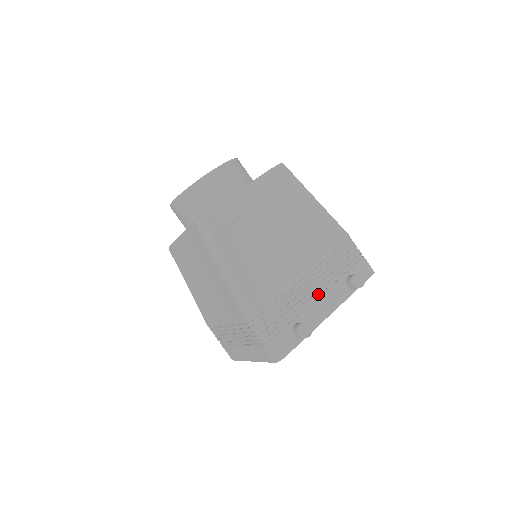
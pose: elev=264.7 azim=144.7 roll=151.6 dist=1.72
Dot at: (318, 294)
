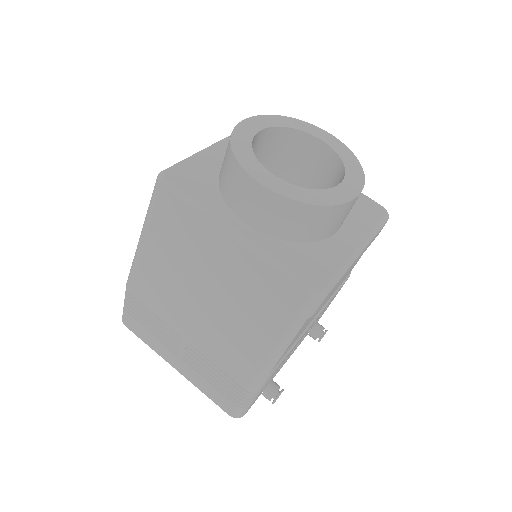
Dot at: occluded
